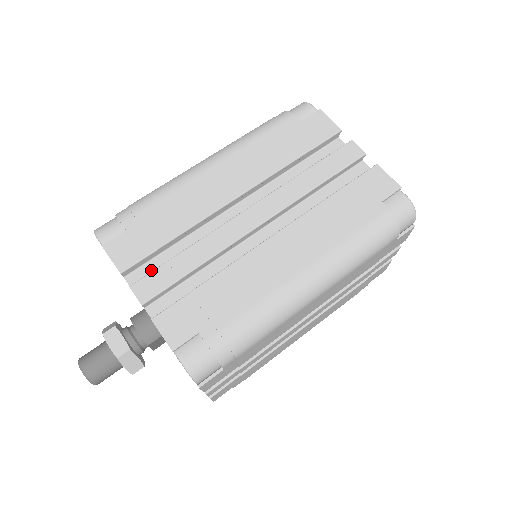
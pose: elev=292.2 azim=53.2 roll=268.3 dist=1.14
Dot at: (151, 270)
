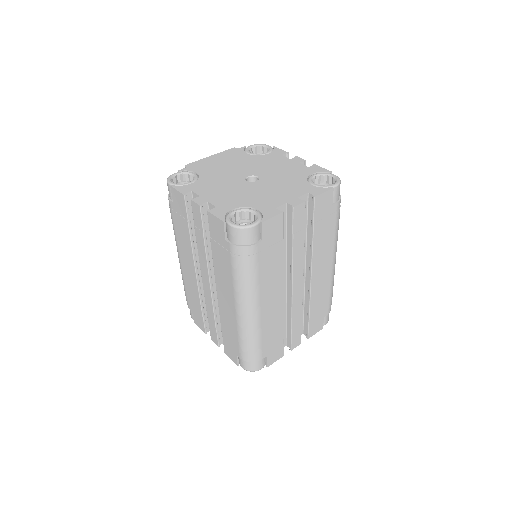
Dot at: occluded
